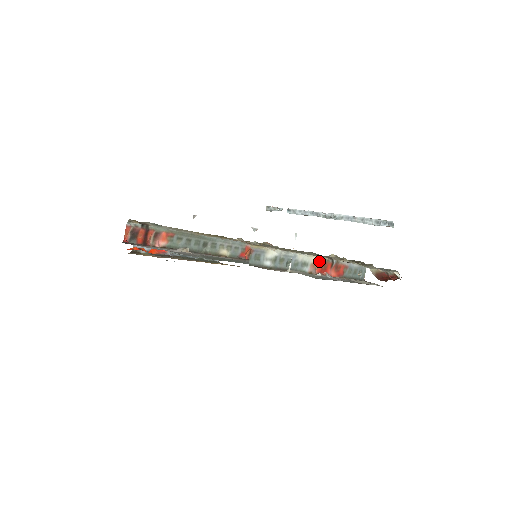
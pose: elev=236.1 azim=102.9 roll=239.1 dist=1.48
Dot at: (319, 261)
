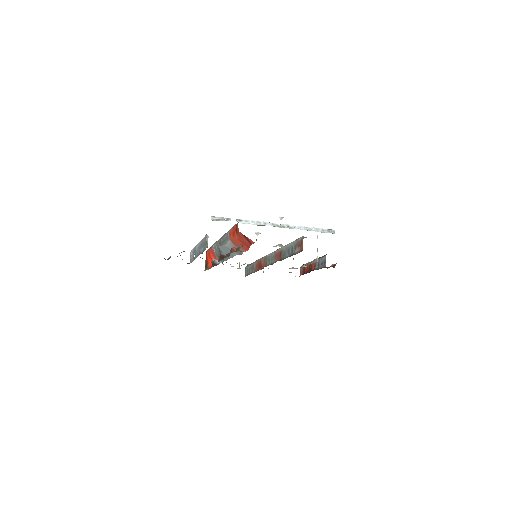
Dot at: occluded
